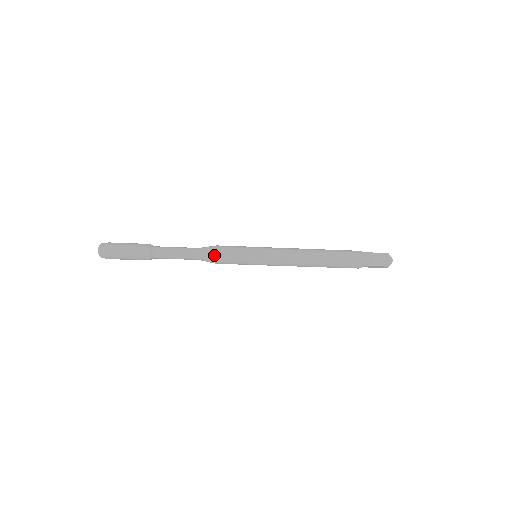
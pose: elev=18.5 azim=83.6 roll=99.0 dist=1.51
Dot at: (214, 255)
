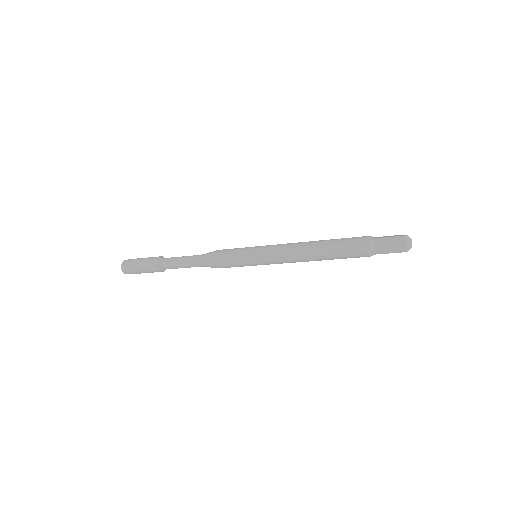
Dot at: (213, 262)
